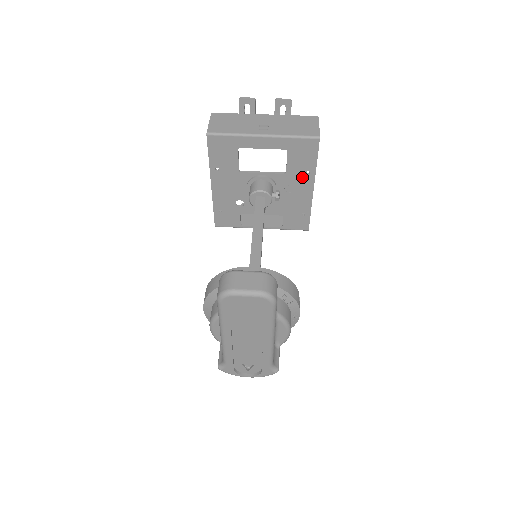
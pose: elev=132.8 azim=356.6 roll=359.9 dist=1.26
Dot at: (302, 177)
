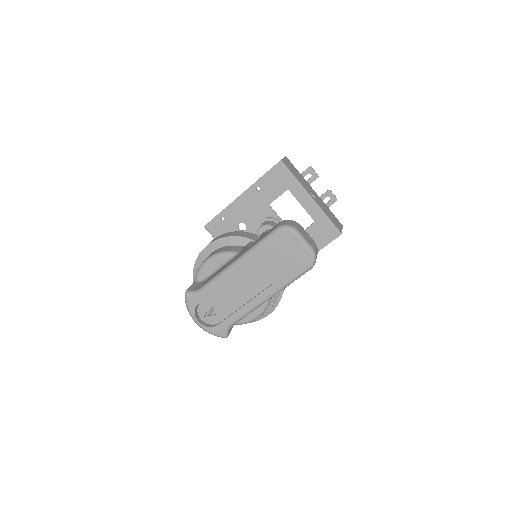
Dot at: occluded
